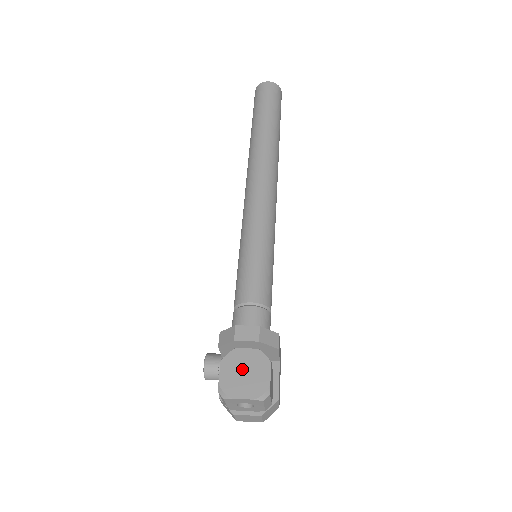
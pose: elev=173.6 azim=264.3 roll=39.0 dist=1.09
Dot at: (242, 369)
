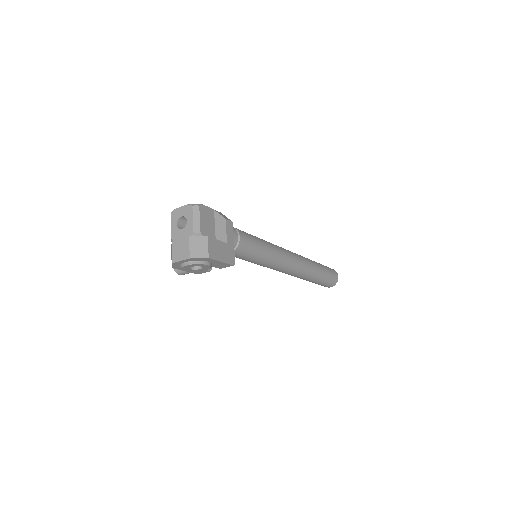
Dot at: occluded
